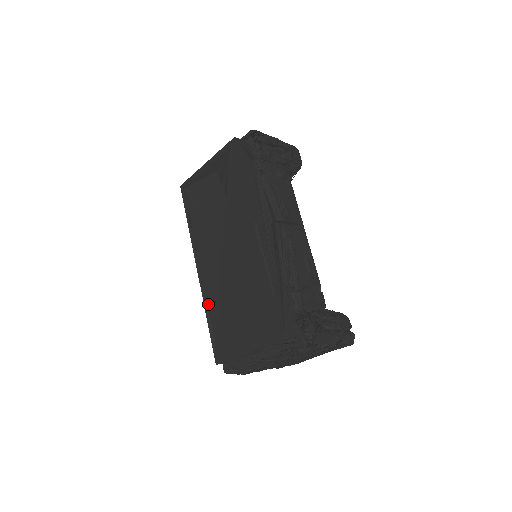
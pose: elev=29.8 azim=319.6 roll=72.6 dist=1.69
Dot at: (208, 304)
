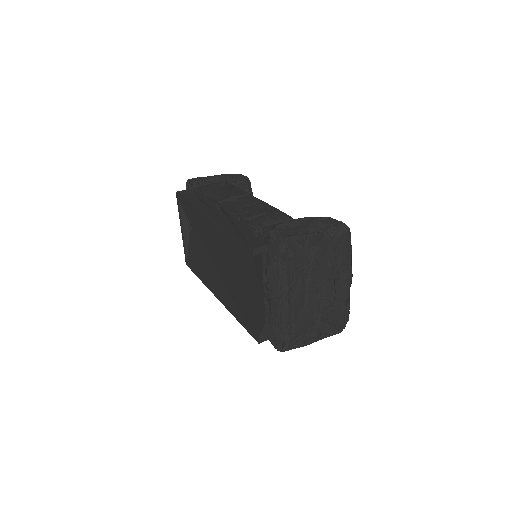
Dot at: (231, 309)
